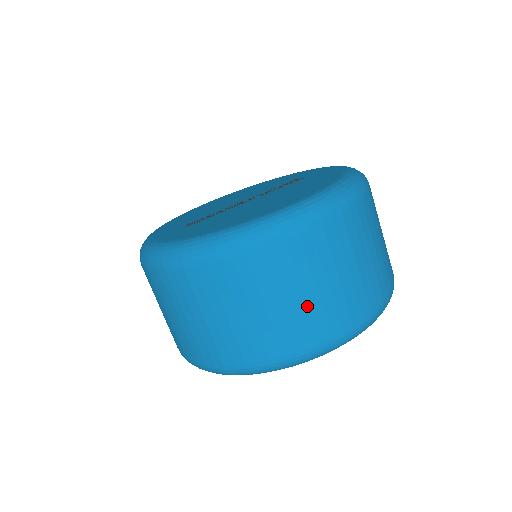
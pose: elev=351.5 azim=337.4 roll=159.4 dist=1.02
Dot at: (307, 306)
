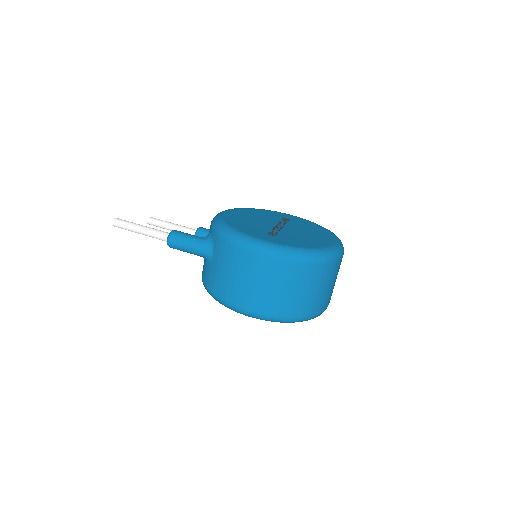
Dot at: (332, 289)
